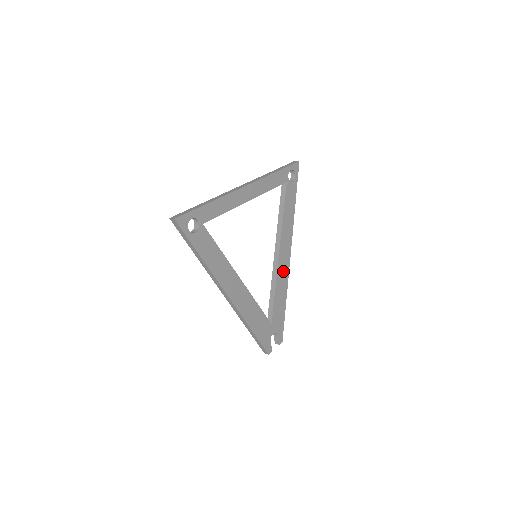
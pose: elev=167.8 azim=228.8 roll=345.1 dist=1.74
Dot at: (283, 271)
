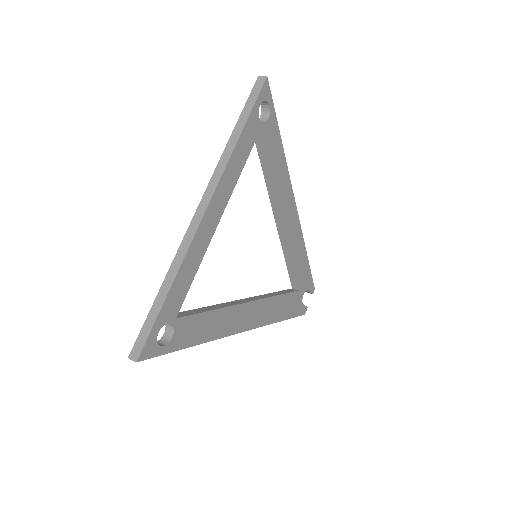
Dot at: (293, 232)
